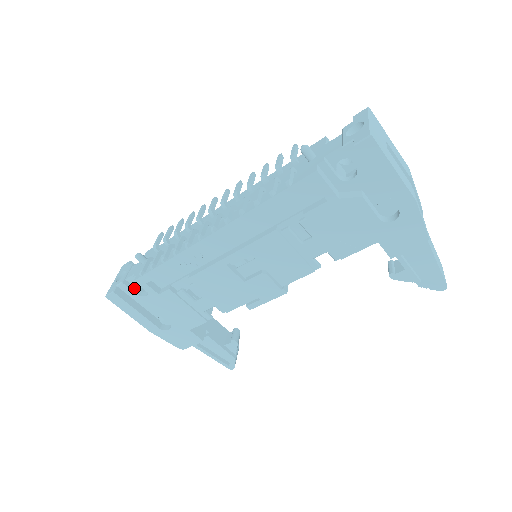
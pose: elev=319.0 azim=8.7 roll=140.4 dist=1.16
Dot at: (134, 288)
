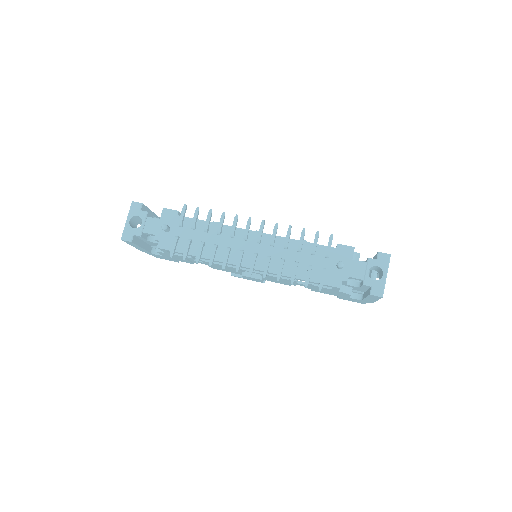
Dot at: (146, 236)
